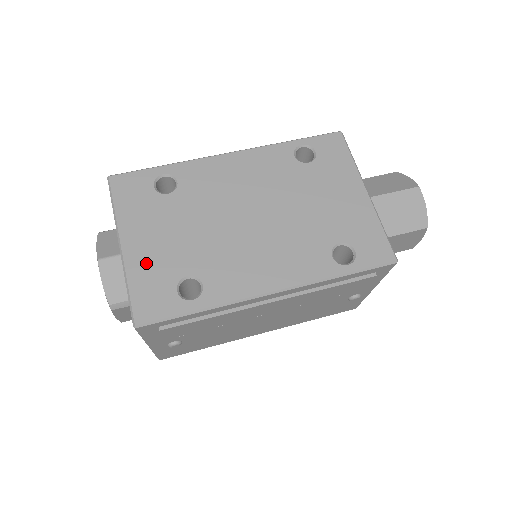
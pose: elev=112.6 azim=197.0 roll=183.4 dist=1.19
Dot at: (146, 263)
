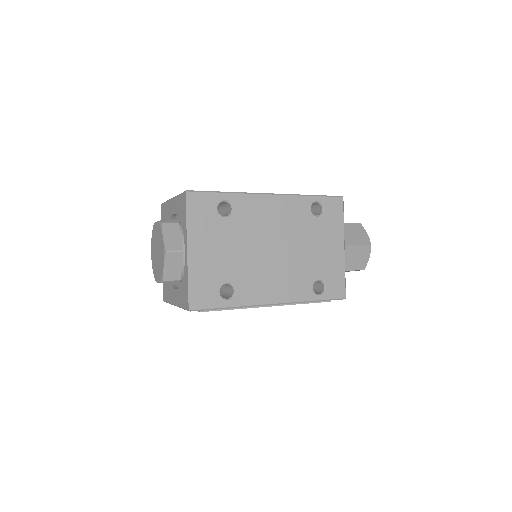
Dot at: (203, 268)
